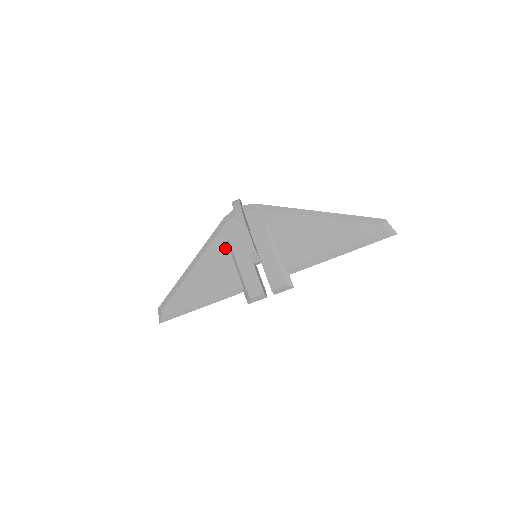
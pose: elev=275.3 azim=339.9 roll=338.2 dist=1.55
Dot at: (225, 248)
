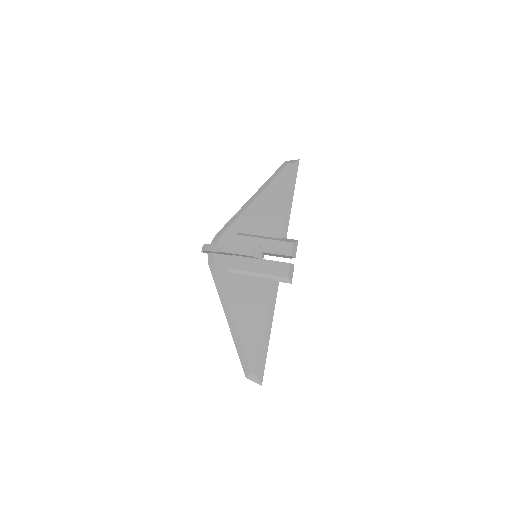
Dot at: (233, 276)
